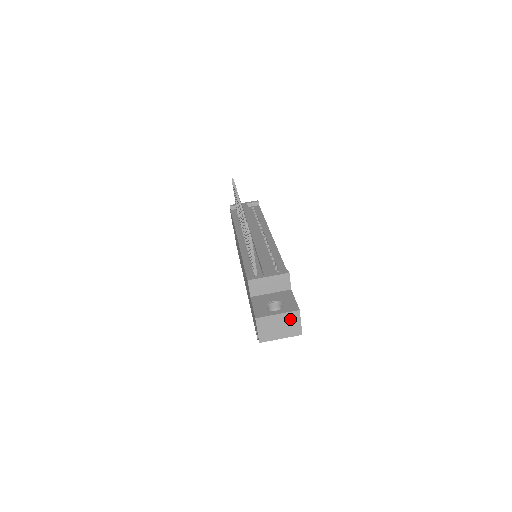
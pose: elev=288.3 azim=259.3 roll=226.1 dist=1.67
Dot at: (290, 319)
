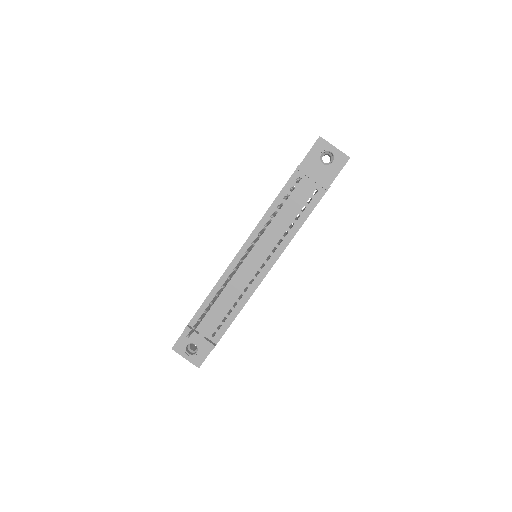
Dot at: occluded
